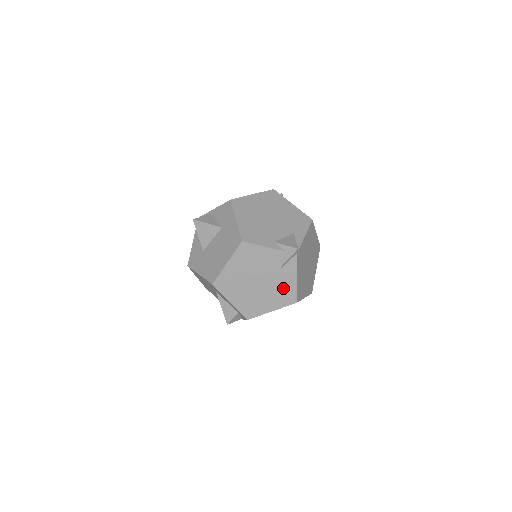
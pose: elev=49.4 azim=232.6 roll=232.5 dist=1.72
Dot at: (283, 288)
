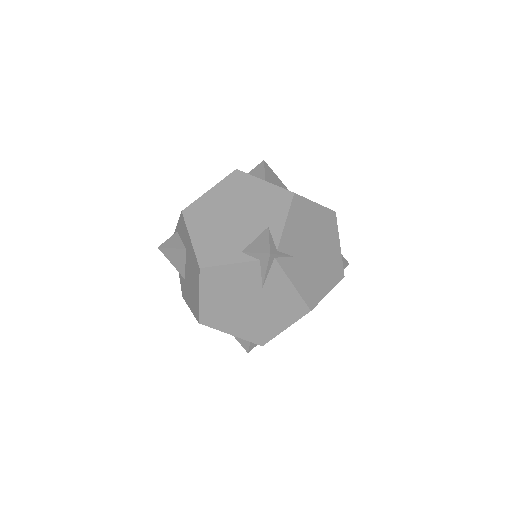
Dot at: (283, 301)
